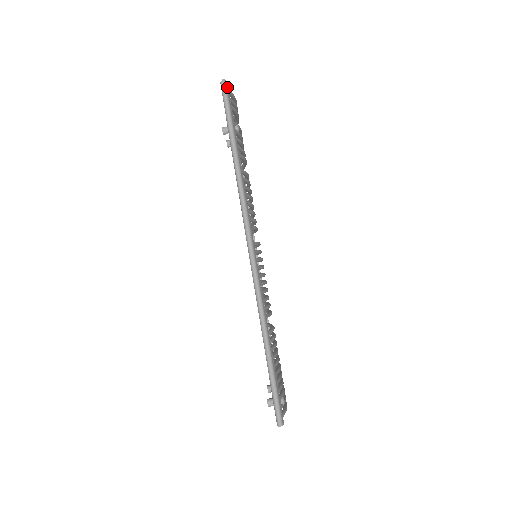
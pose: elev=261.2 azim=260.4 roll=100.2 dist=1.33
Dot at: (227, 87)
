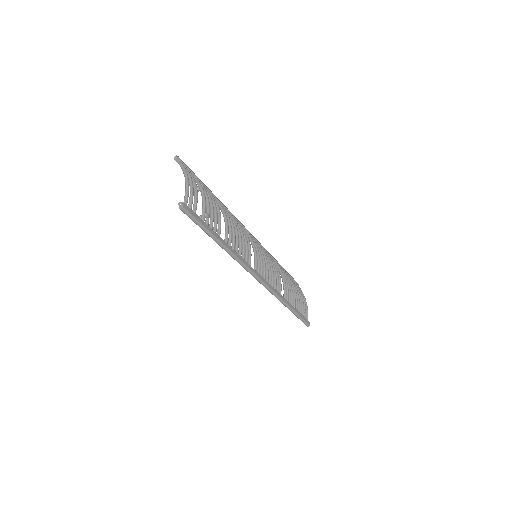
Dot at: (186, 207)
